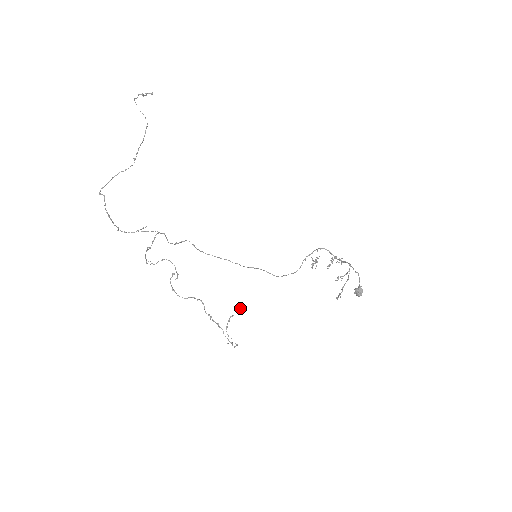
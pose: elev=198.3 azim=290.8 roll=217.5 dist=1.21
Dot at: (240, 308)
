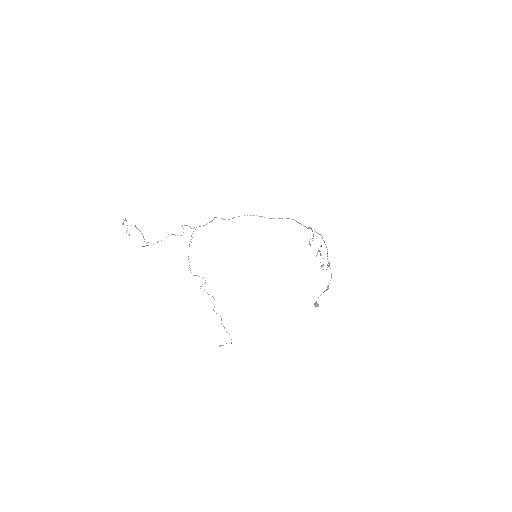
Dot at: occluded
